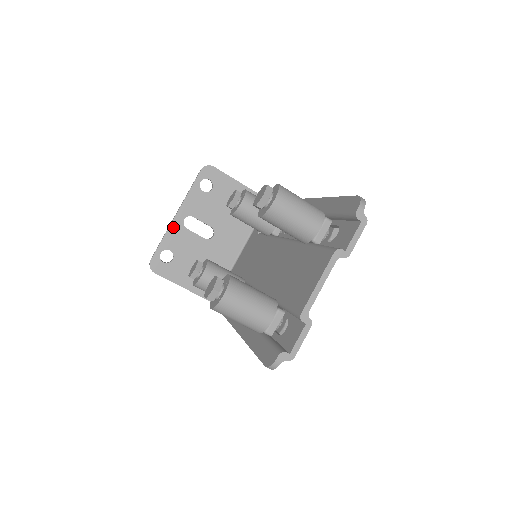
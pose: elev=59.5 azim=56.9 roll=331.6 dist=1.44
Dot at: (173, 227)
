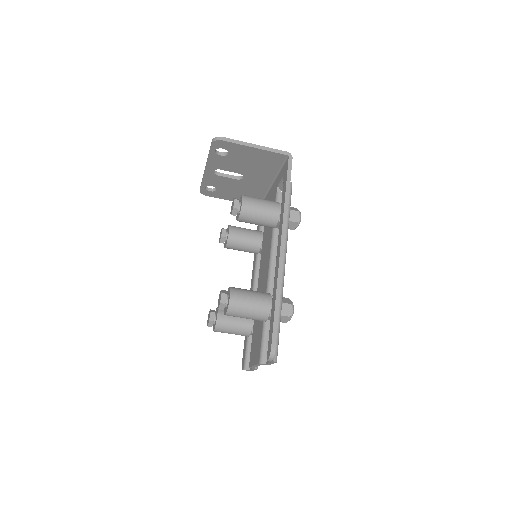
Dot at: (207, 175)
